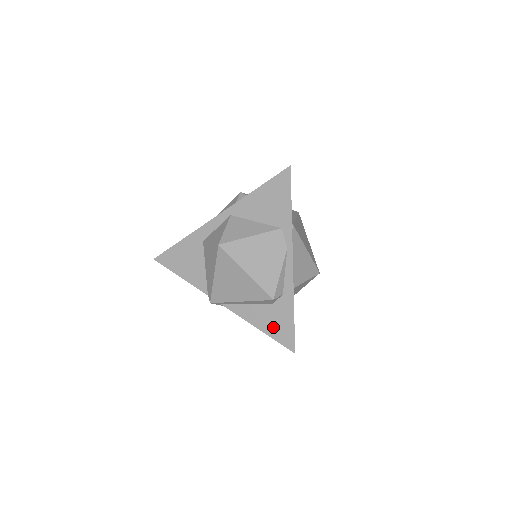
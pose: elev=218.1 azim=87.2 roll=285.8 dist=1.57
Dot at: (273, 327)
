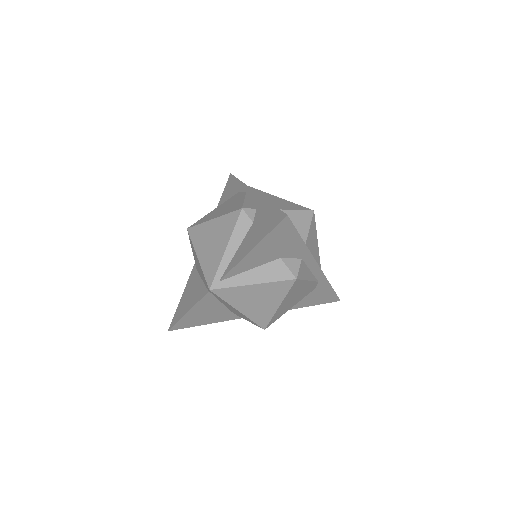
Dot at: (261, 231)
